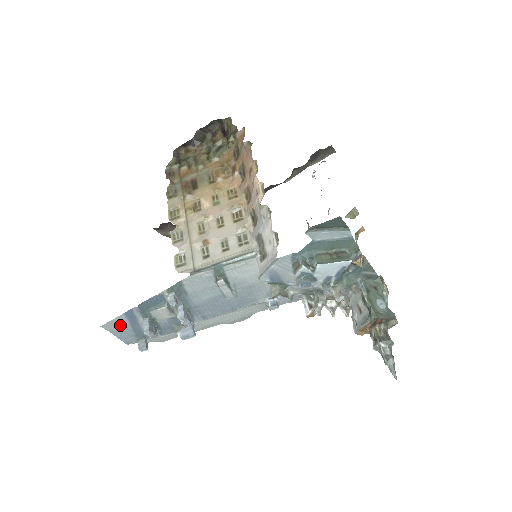
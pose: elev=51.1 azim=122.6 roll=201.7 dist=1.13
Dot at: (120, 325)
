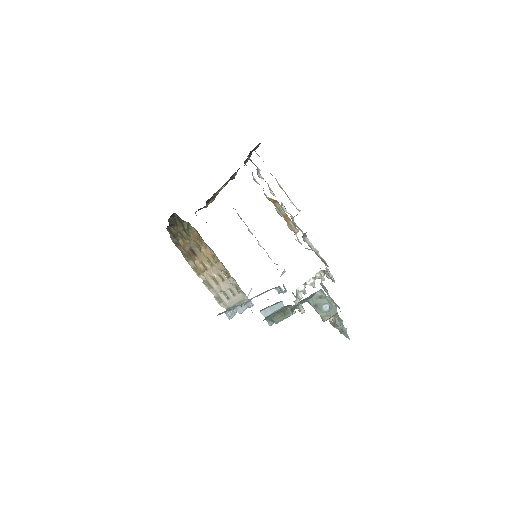
Dot at: occluded
